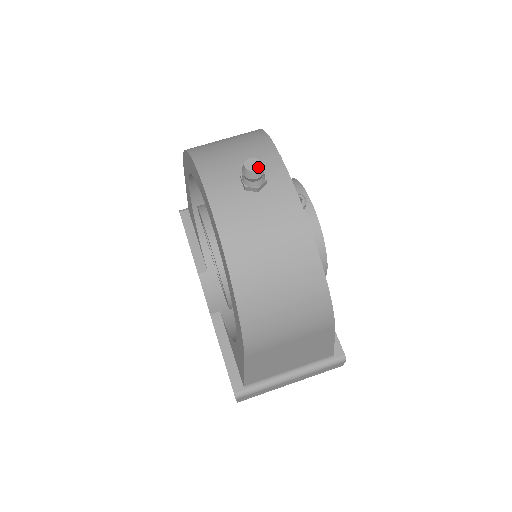
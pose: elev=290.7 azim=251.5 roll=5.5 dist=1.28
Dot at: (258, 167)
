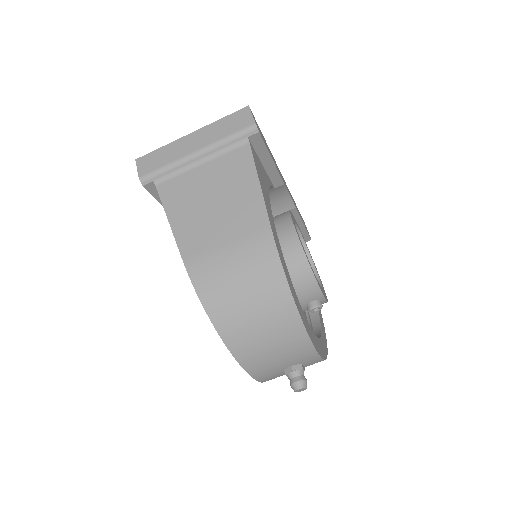
Dot at: occluded
